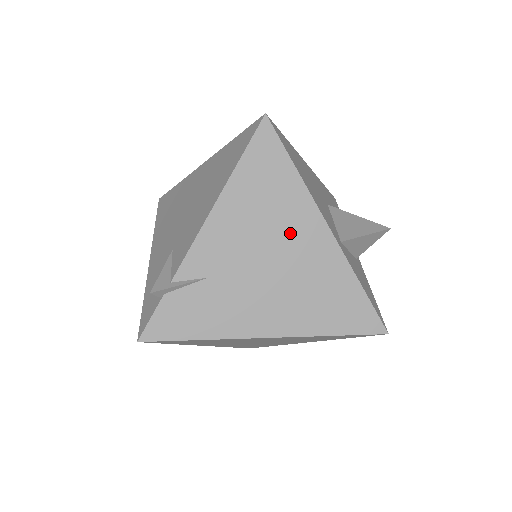
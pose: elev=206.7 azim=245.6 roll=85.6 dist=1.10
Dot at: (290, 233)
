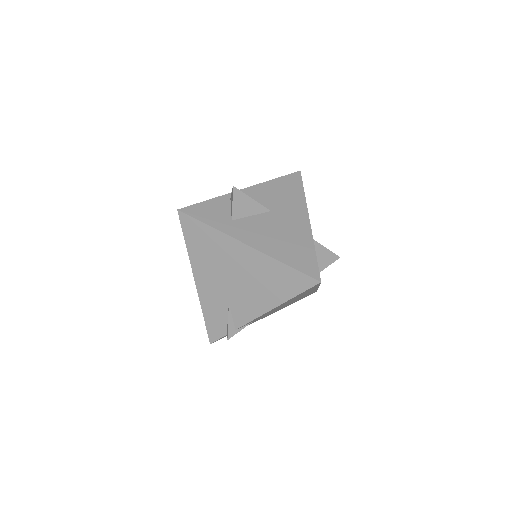
Dot at: occluded
